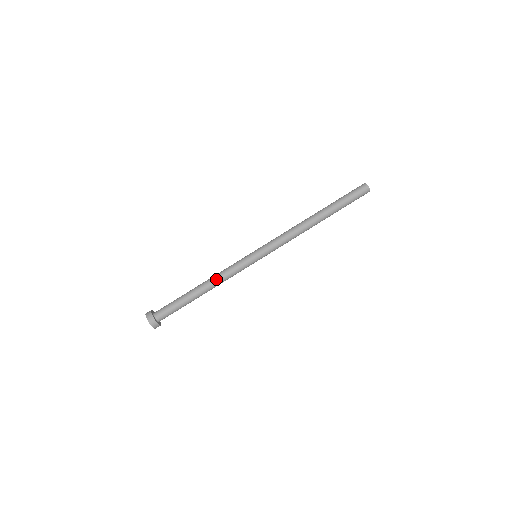
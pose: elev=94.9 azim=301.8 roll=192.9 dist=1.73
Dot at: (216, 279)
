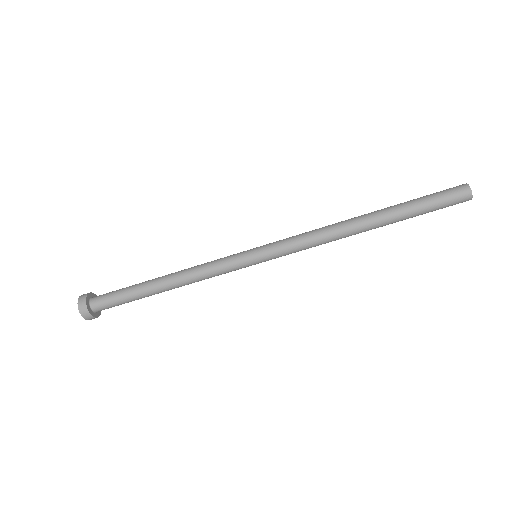
Dot at: (187, 275)
